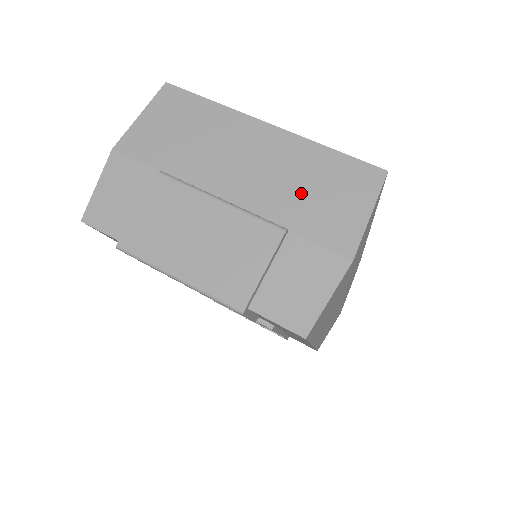
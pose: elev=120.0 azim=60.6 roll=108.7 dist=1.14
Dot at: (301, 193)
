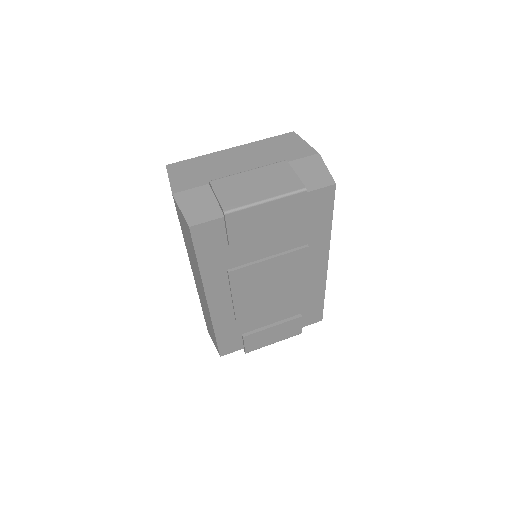
Dot at: (274, 153)
